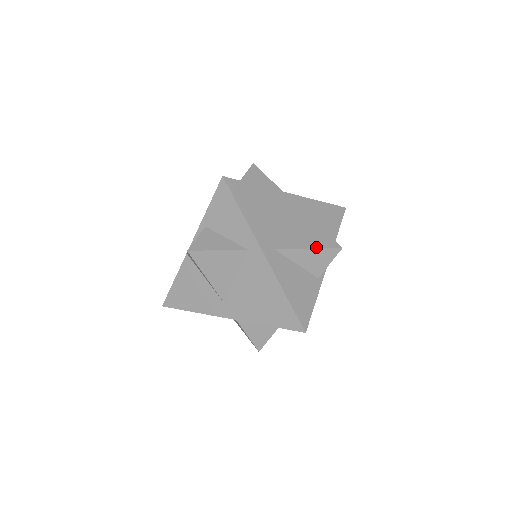
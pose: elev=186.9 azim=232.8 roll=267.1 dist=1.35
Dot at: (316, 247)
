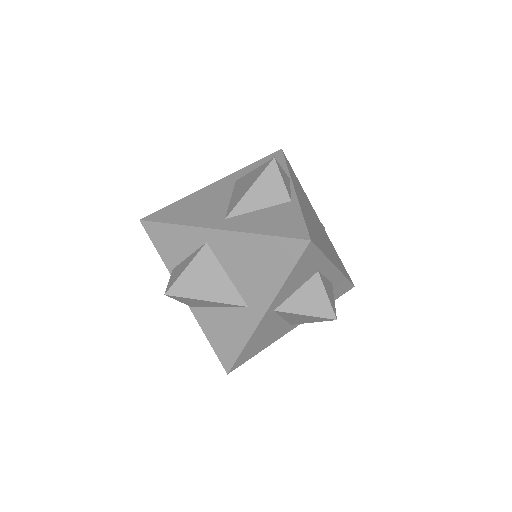
Dot at: (254, 181)
